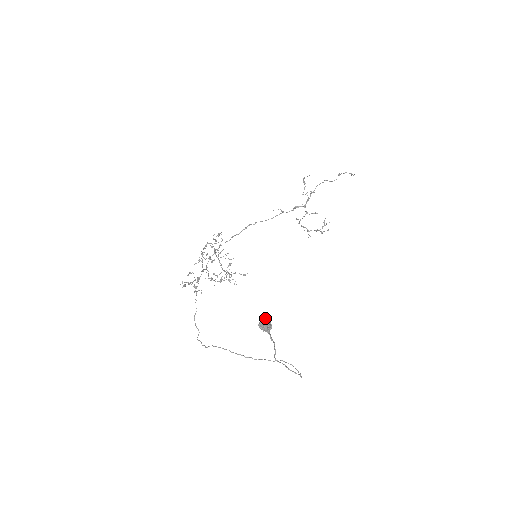
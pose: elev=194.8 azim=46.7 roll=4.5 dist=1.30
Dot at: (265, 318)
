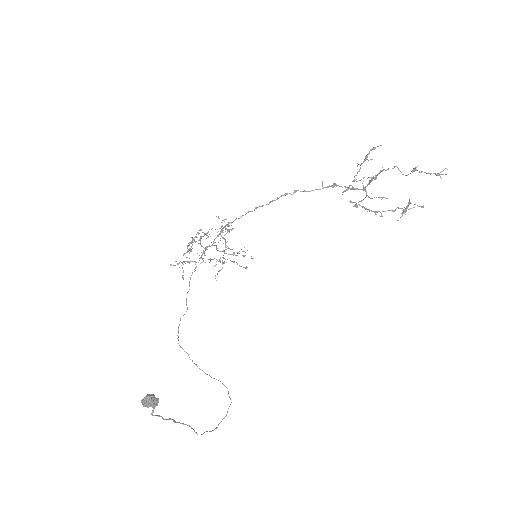
Dot at: (148, 398)
